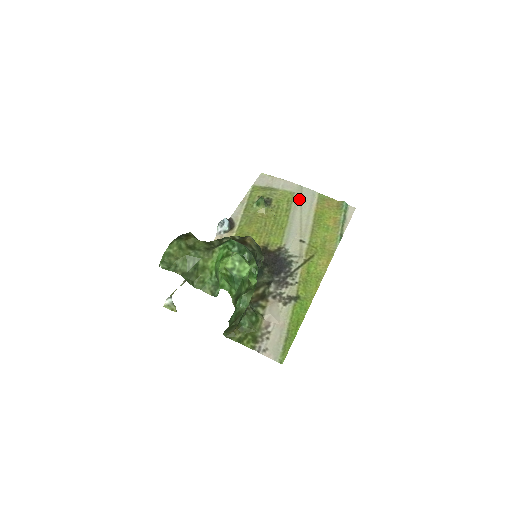
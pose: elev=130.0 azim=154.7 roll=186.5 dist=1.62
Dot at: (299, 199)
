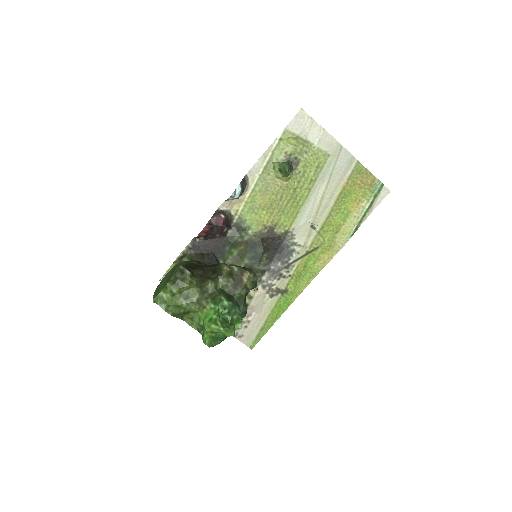
Dot at: (331, 166)
